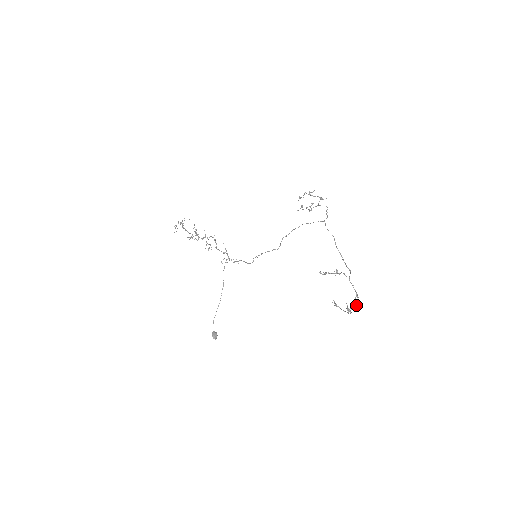
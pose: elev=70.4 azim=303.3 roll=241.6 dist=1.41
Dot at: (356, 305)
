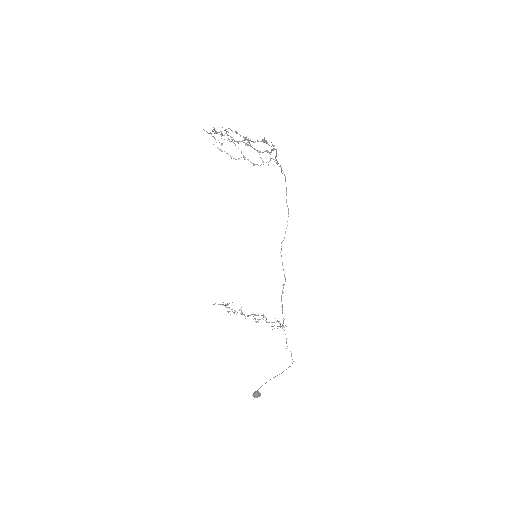
Dot at: (263, 142)
